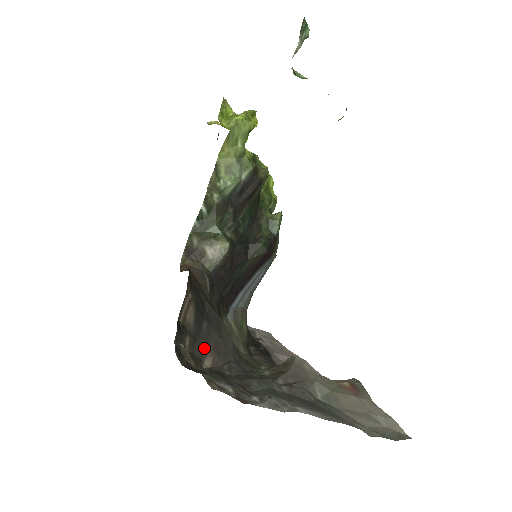
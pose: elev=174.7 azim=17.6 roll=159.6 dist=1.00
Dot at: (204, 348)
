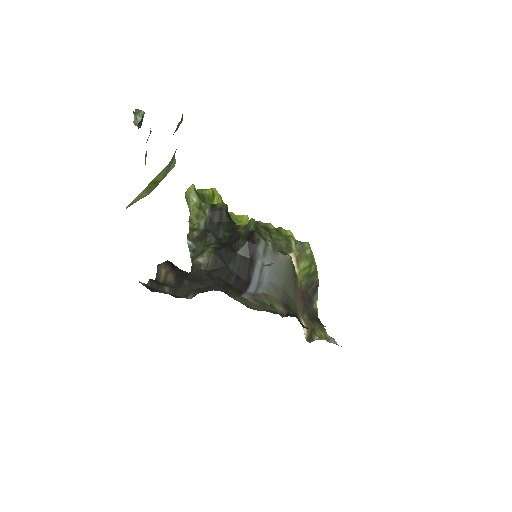
Dot at: (187, 293)
